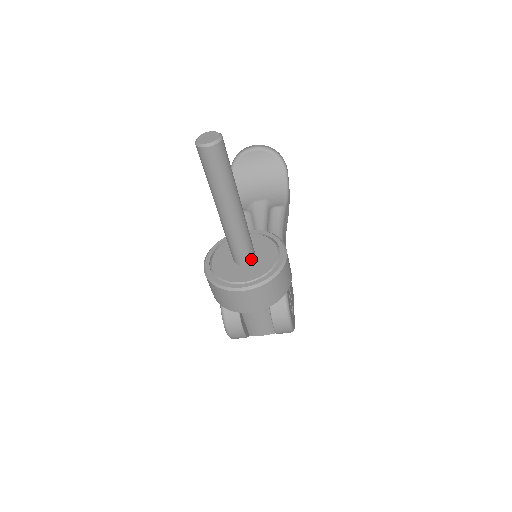
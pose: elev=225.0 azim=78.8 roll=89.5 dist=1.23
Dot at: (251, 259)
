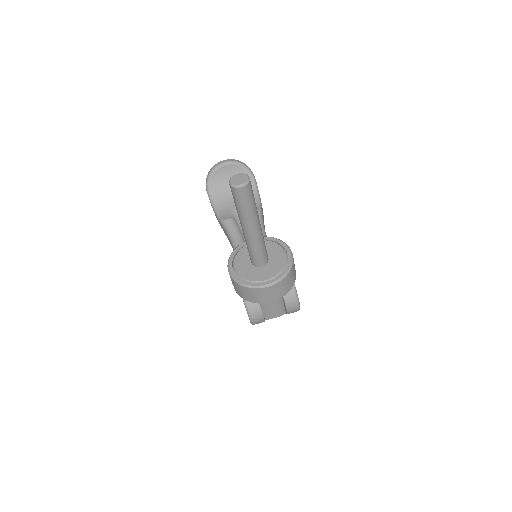
Dot at: (267, 261)
